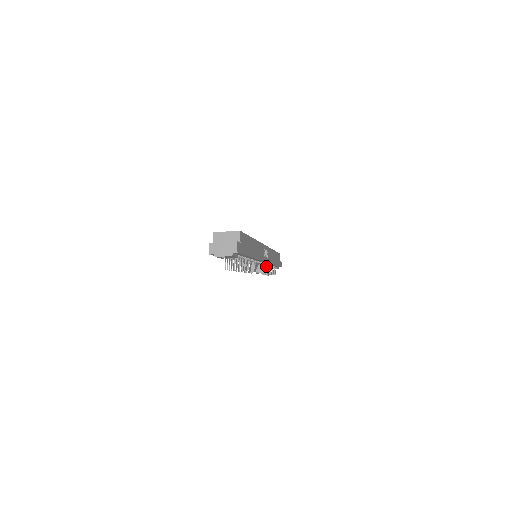
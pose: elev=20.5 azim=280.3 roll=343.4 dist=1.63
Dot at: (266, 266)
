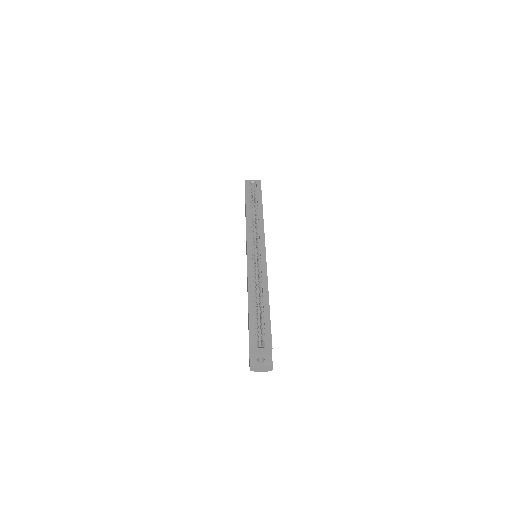
Dot at: occluded
